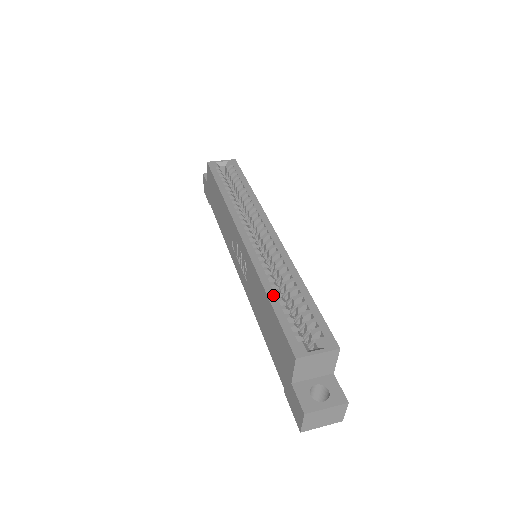
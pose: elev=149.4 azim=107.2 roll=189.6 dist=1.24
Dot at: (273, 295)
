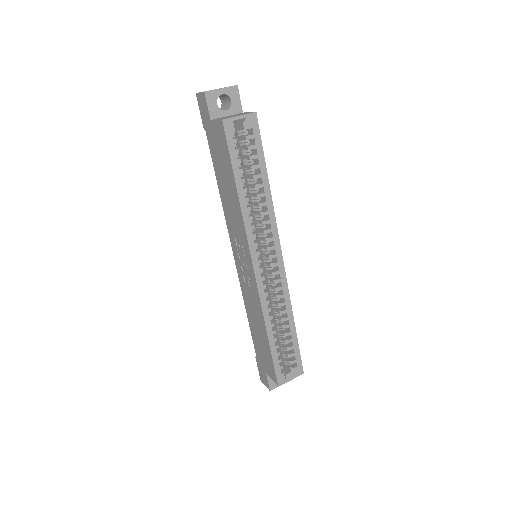
Dot at: (272, 337)
